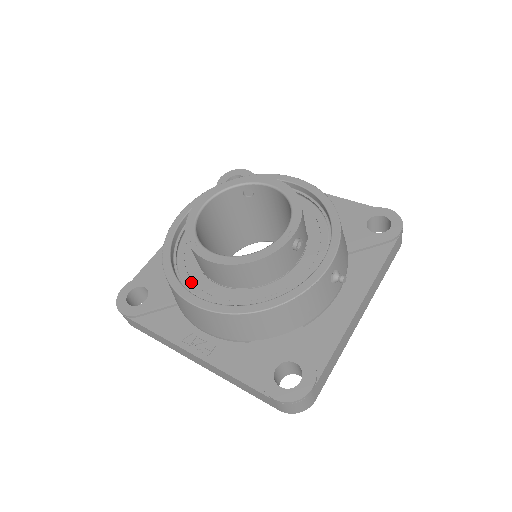
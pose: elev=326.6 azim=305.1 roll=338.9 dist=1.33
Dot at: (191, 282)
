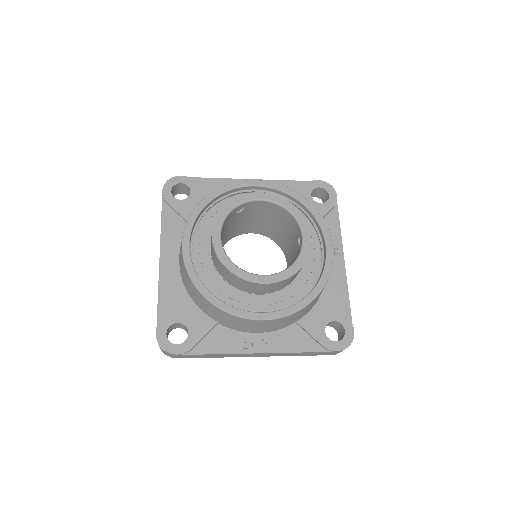
Dot at: (237, 302)
